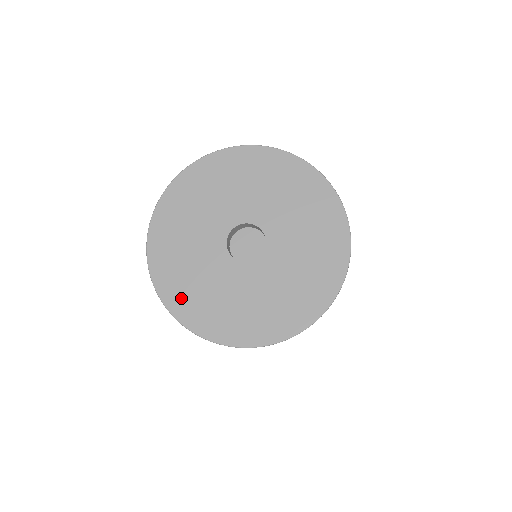
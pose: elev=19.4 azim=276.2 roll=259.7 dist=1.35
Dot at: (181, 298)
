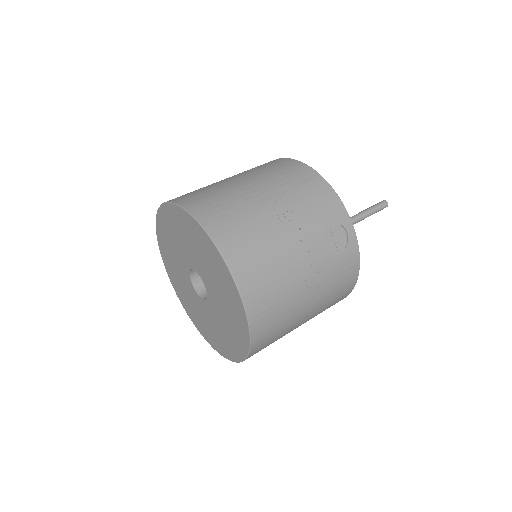
Dot at: (194, 318)
